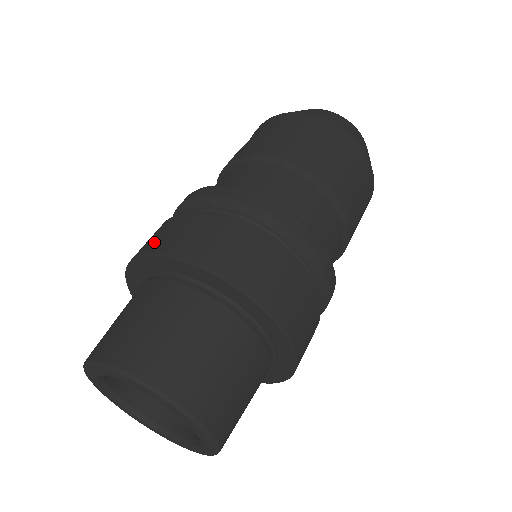
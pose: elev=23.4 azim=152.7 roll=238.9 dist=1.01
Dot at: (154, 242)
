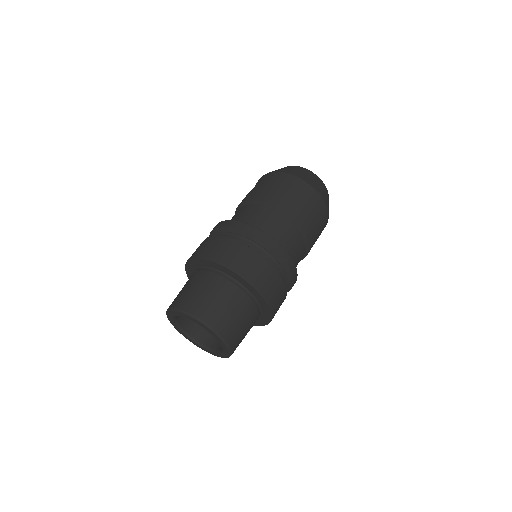
Dot at: (199, 251)
